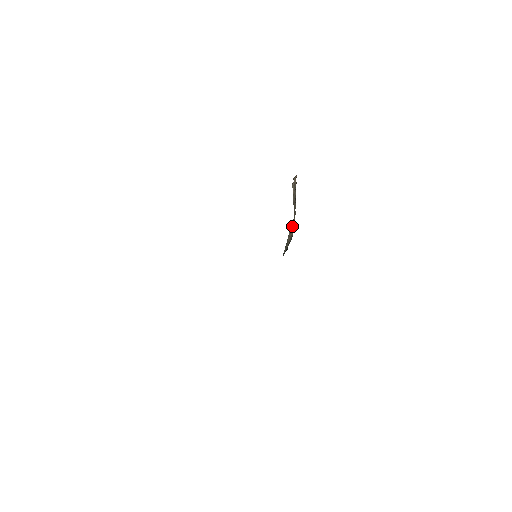
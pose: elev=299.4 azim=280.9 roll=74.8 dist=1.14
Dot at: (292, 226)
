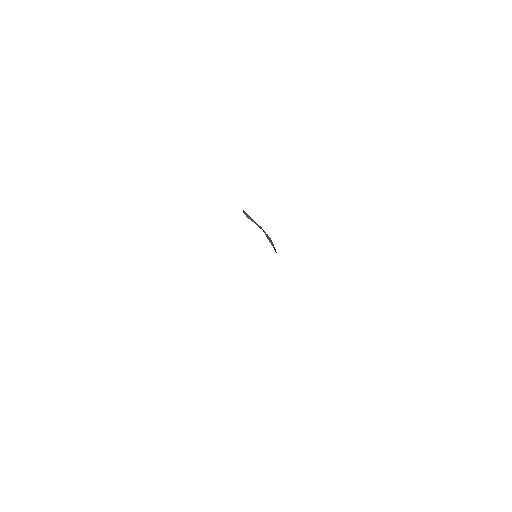
Dot at: (266, 235)
